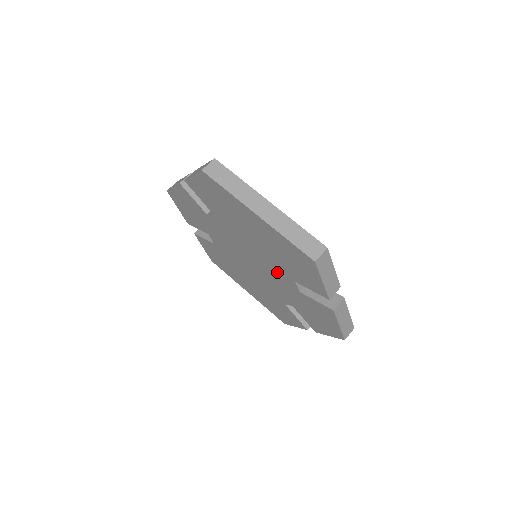
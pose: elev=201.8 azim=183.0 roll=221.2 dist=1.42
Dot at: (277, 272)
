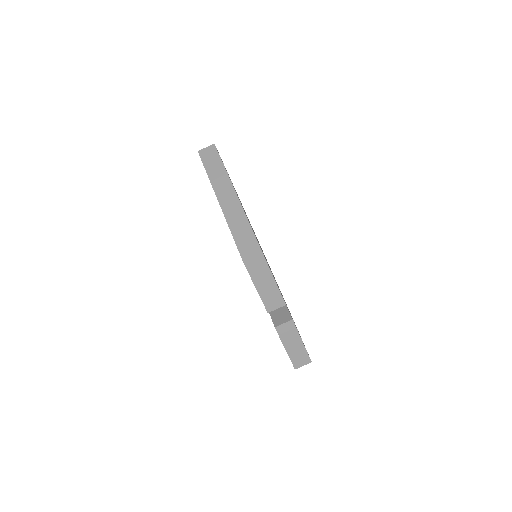
Dot at: occluded
